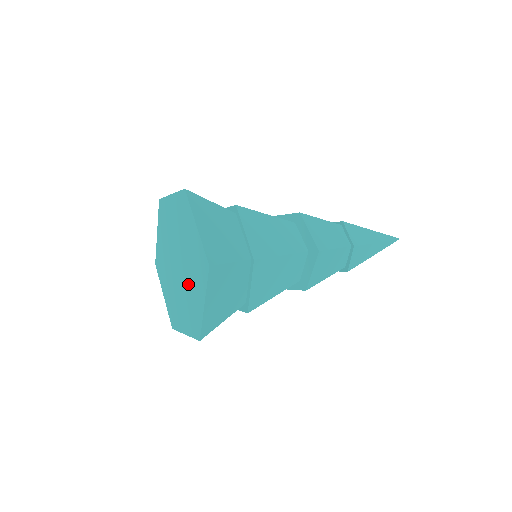
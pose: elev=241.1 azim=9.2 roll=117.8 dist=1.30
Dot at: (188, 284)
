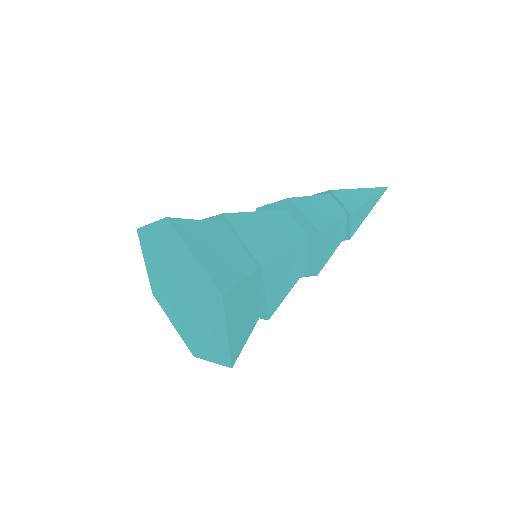
Dot at: (200, 314)
